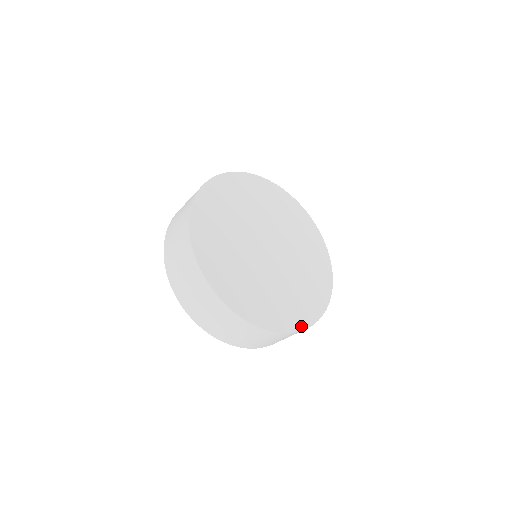
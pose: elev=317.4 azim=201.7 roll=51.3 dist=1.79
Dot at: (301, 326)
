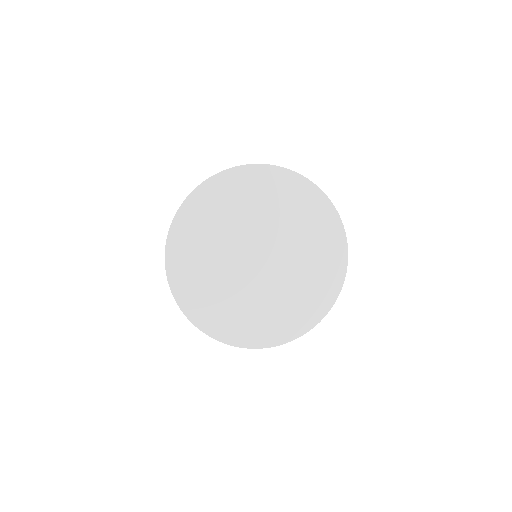
Dot at: (300, 332)
